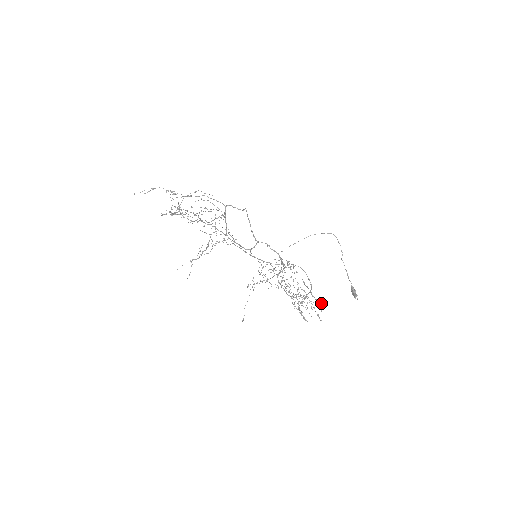
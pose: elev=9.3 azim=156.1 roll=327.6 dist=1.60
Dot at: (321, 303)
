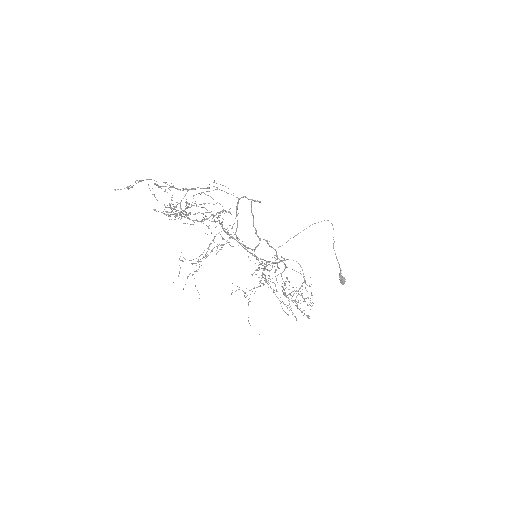
Dot at: (308, 297)
